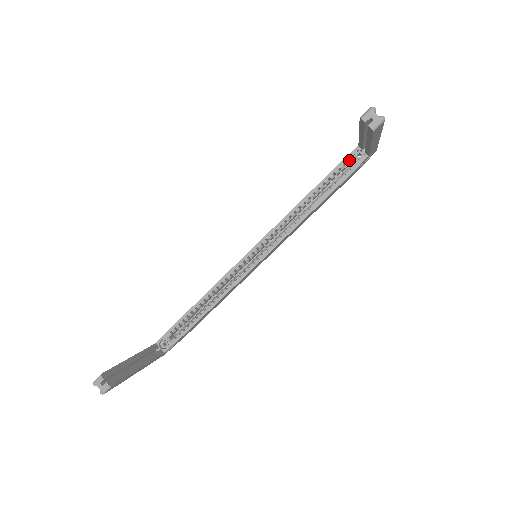
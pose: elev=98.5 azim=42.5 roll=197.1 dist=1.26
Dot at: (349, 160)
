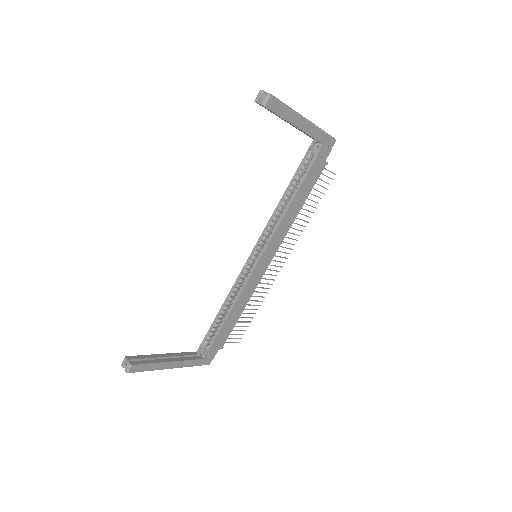
Dot at: (309, 154)
